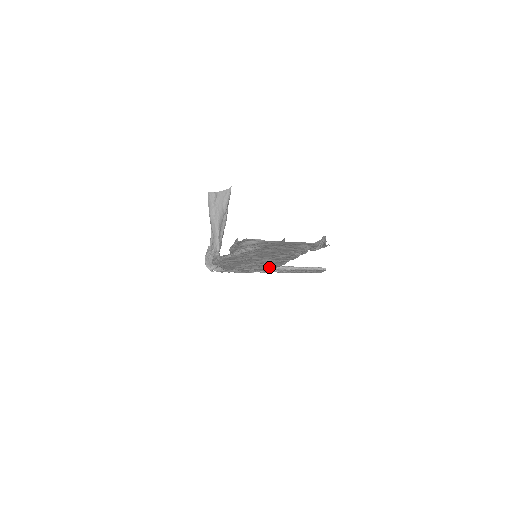
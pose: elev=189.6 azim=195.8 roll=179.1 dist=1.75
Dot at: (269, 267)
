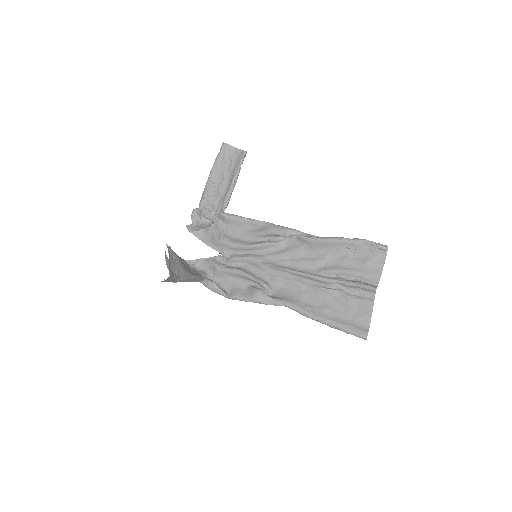
Dot at: (231, 224)
